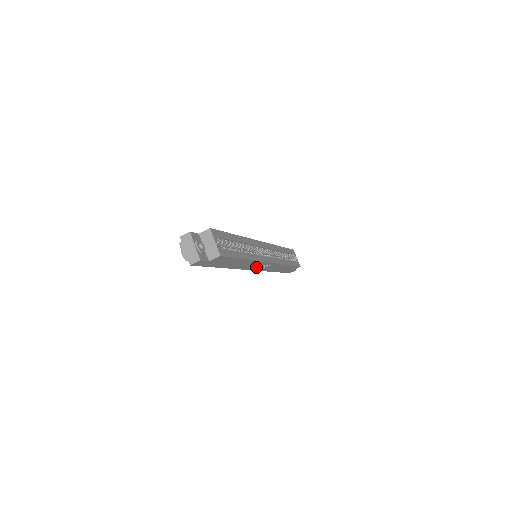
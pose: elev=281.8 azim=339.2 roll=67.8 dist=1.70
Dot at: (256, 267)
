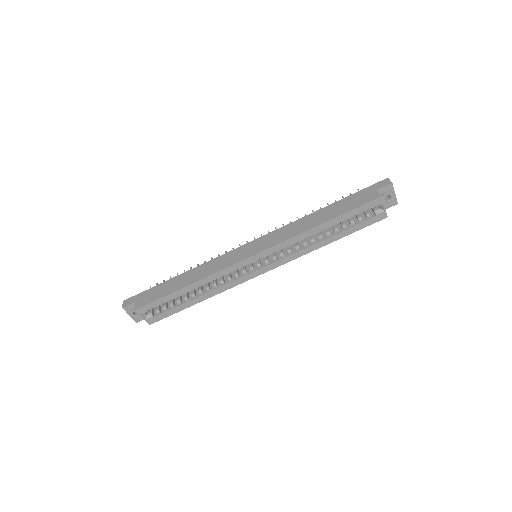
Dot at: occluded
